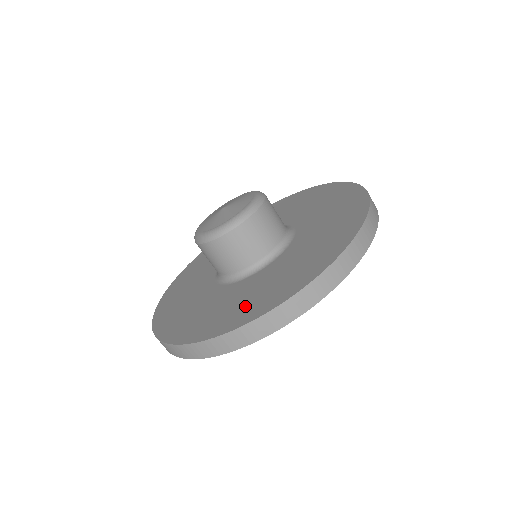
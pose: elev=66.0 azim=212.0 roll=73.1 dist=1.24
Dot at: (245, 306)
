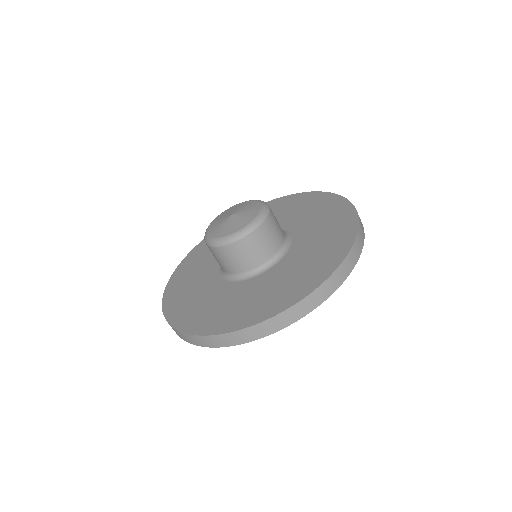
Dot at: (292, 285)
